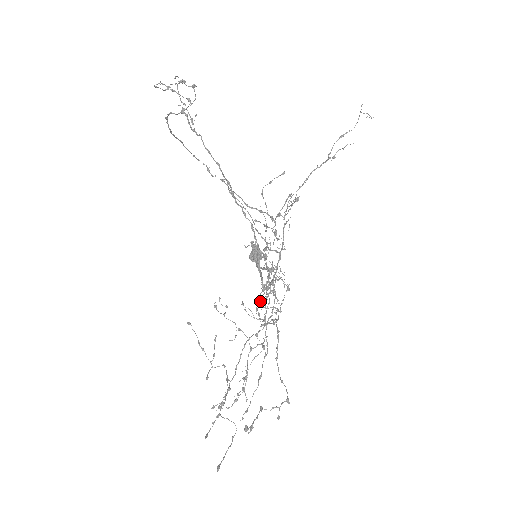
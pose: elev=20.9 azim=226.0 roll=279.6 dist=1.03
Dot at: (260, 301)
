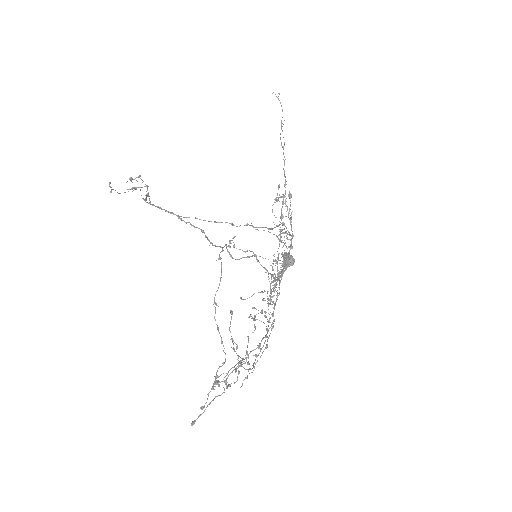
Dot at: (273, 289)
